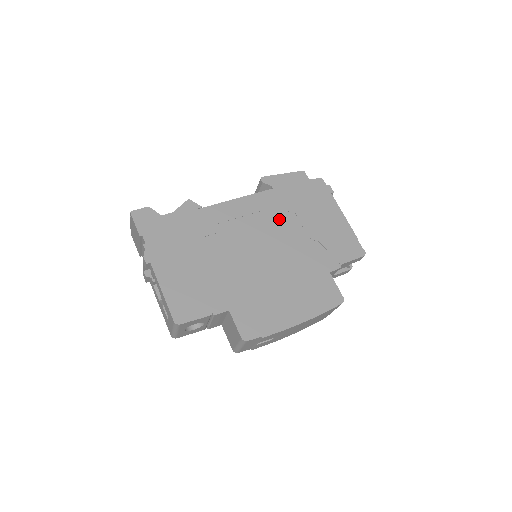
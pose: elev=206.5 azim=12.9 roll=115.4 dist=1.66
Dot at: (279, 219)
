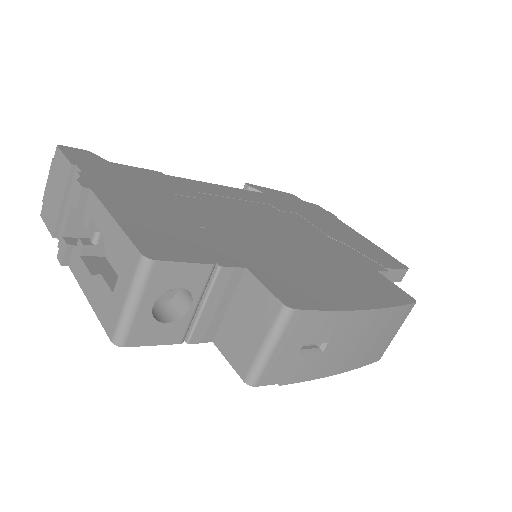
Dot at: (283, 214)
